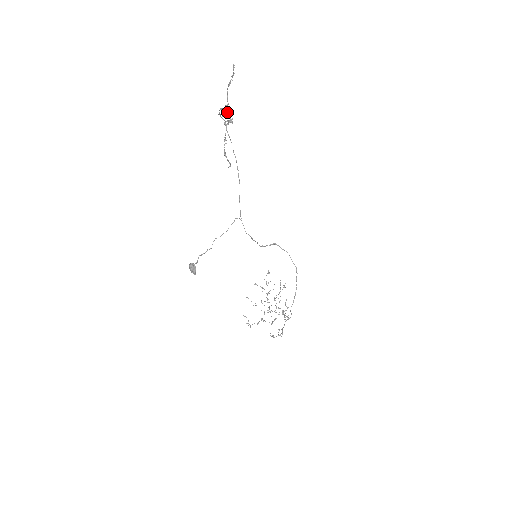
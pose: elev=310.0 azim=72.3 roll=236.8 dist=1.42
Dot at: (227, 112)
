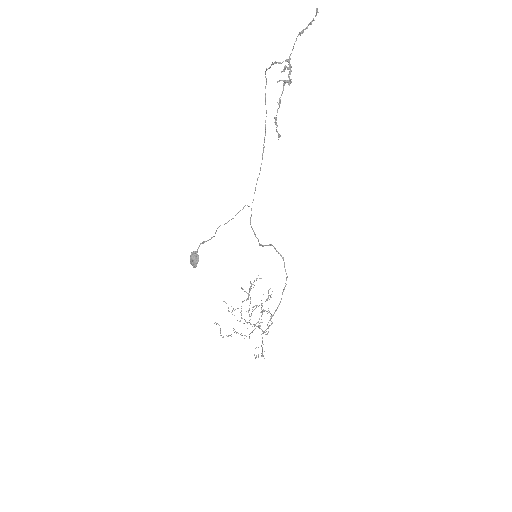
Dot at: (287, 68)
